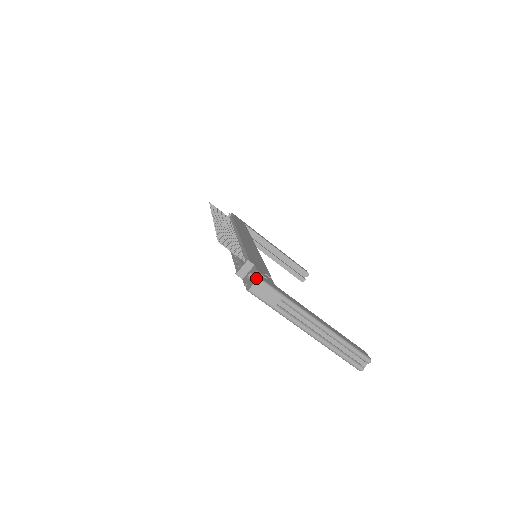
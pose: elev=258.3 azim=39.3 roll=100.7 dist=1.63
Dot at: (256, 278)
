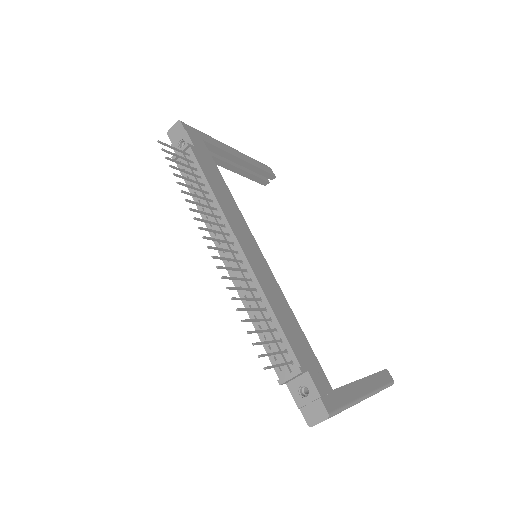
Dot at: (324, 414)
